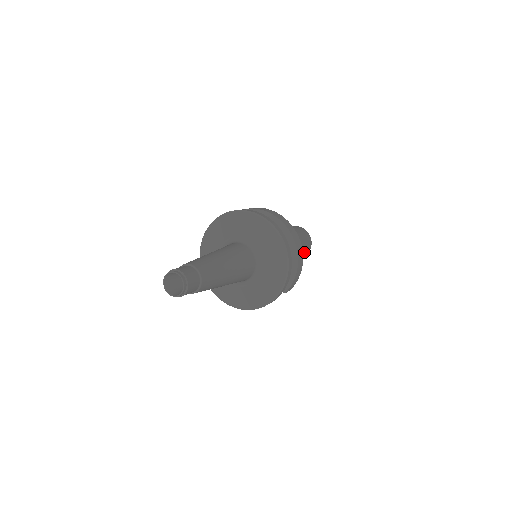
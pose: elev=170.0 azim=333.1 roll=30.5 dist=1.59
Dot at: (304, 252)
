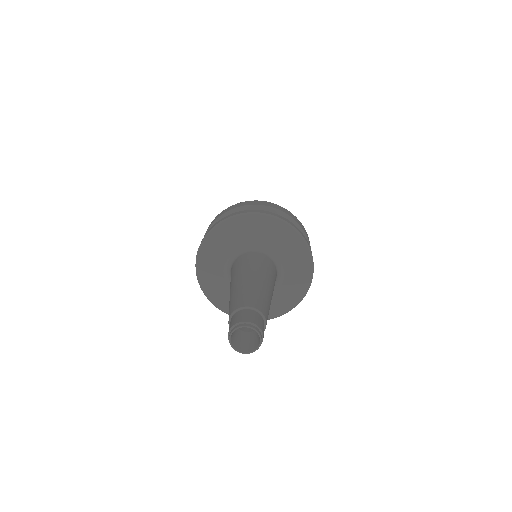
Dot at: occluded
